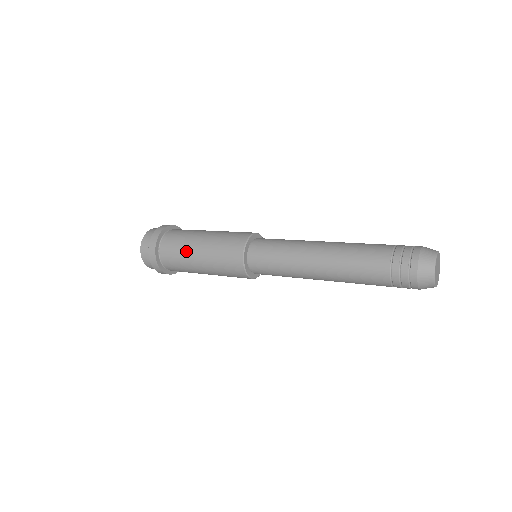
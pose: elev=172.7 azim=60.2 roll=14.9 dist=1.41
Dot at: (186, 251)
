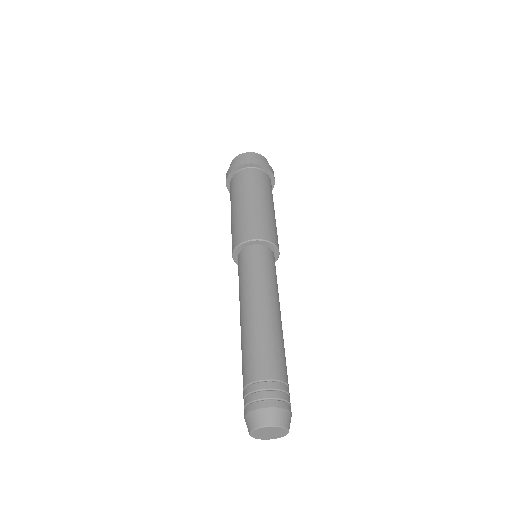
Dot at: (237, 195)
